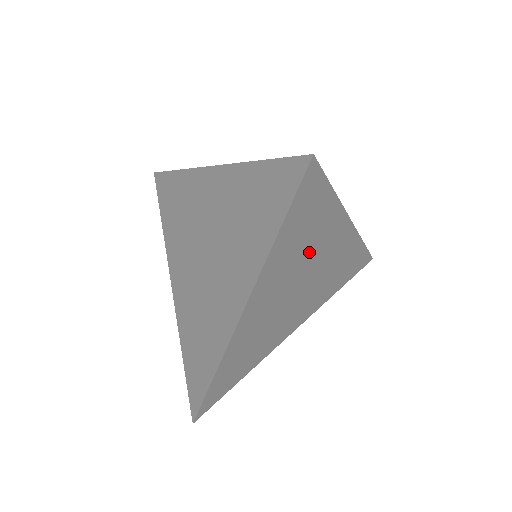
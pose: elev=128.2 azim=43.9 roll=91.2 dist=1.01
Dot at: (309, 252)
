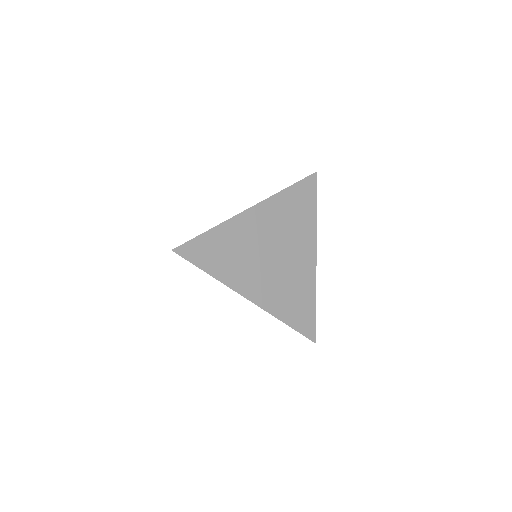
Dot at: (292, 231)
